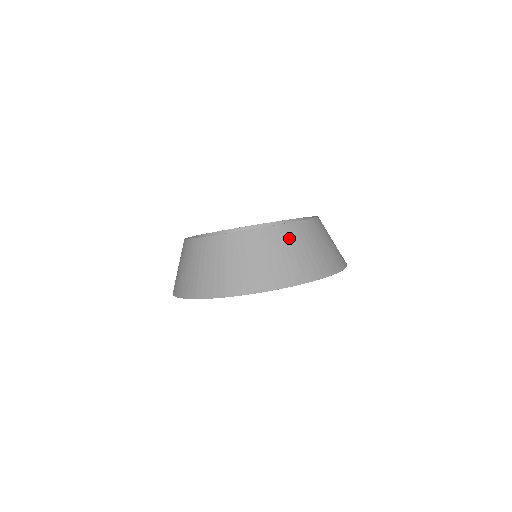
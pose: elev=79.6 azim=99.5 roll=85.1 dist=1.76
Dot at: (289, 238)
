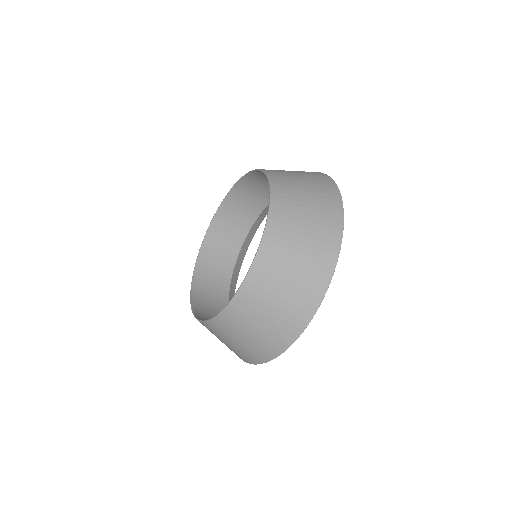
Dot at: (272, 268)
